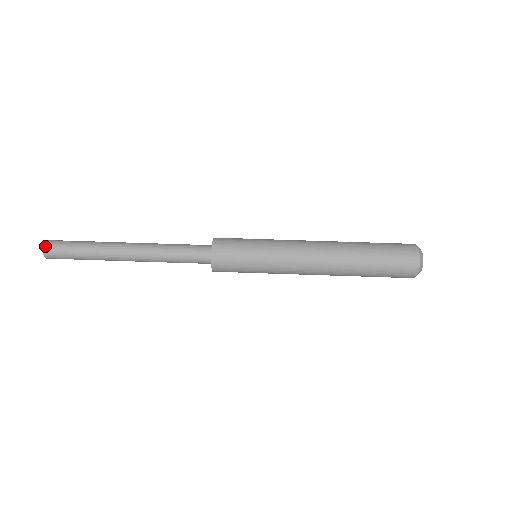
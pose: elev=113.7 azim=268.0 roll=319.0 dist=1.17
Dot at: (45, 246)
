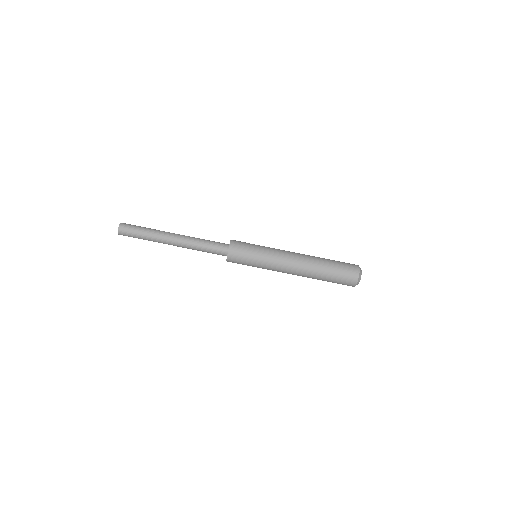
Dot at: (120, 227)
